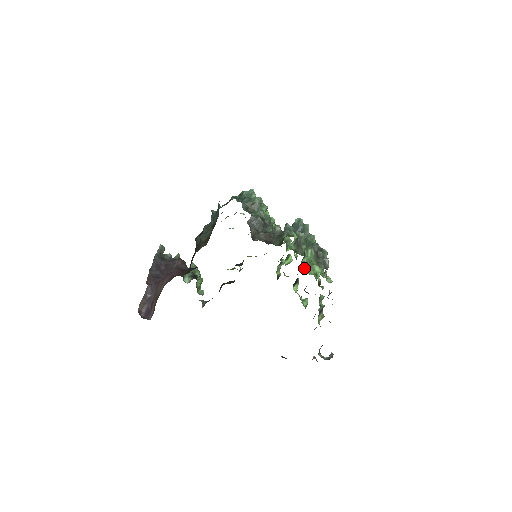
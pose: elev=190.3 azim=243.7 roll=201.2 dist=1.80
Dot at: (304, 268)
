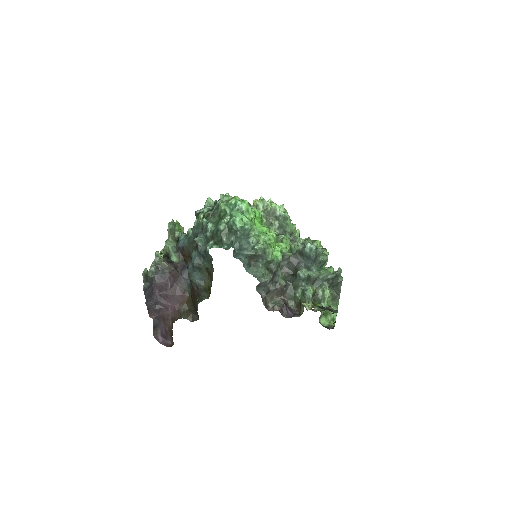
Dot at: (322, 321)
